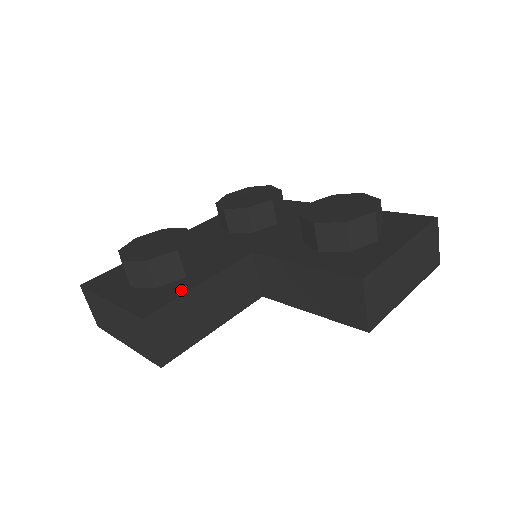
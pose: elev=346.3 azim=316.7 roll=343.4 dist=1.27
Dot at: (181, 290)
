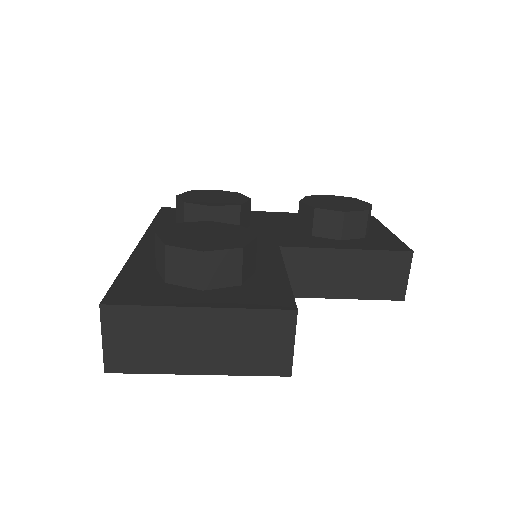
Dot at: (279, 281)
